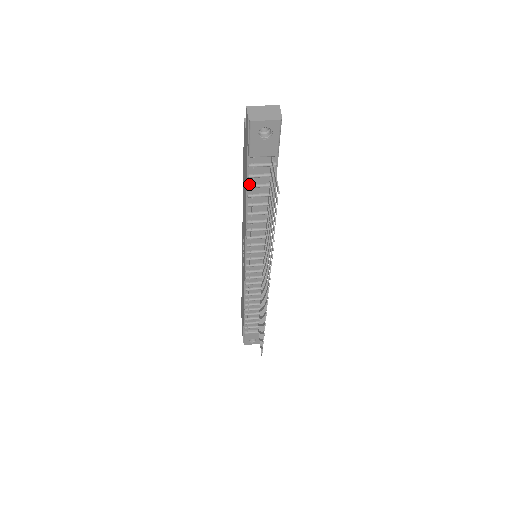
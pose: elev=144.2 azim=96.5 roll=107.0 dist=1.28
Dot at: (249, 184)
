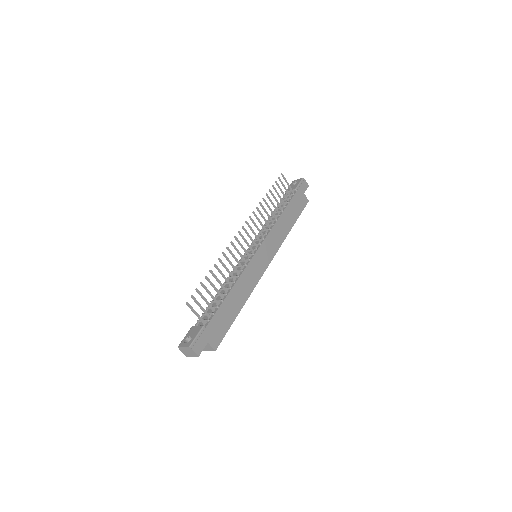
Dot at: occluded
